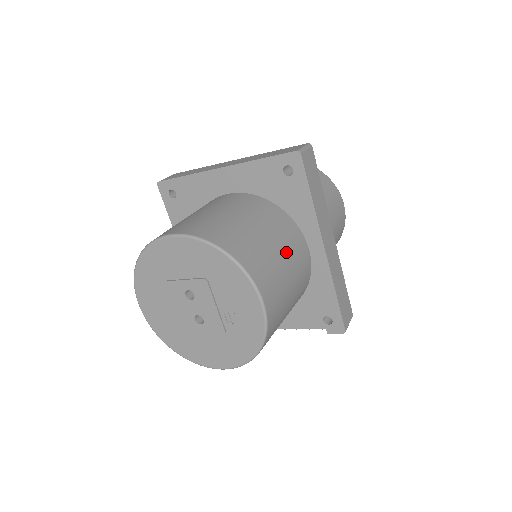
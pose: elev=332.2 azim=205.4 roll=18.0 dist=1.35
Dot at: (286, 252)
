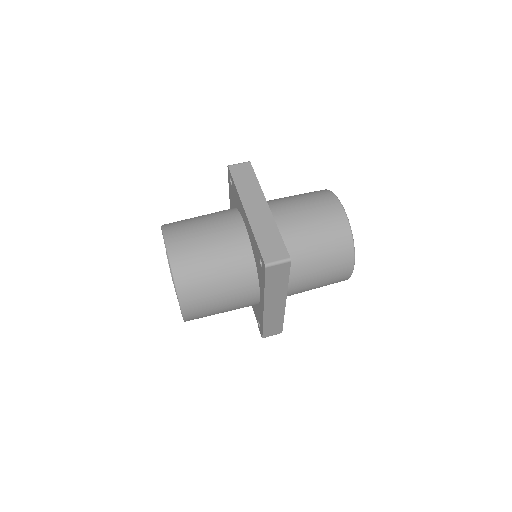
Dot at: (229, 296)
